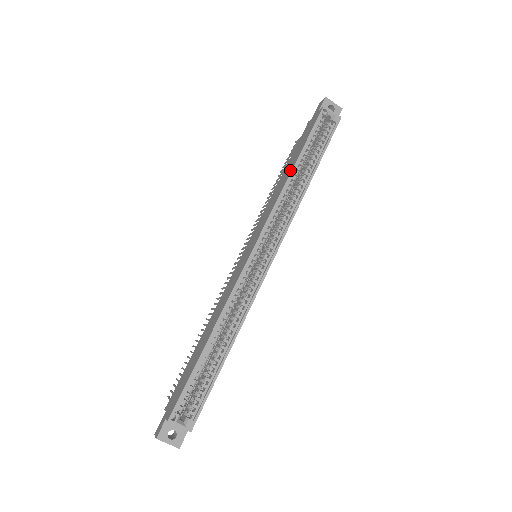
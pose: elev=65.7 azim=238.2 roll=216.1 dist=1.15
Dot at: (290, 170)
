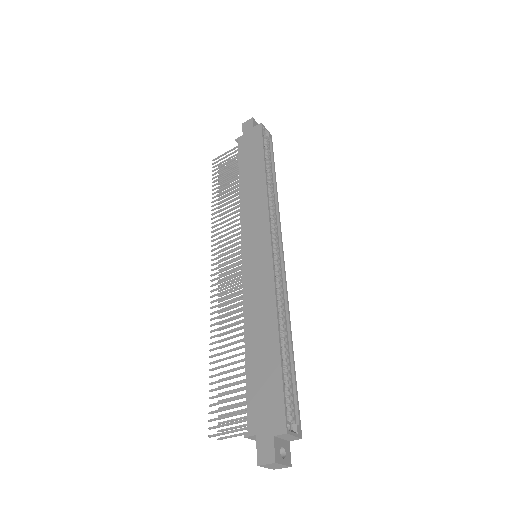
Dot at: (261, 174)
